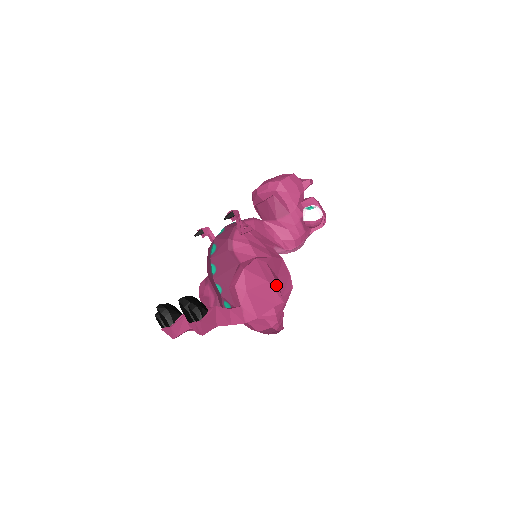
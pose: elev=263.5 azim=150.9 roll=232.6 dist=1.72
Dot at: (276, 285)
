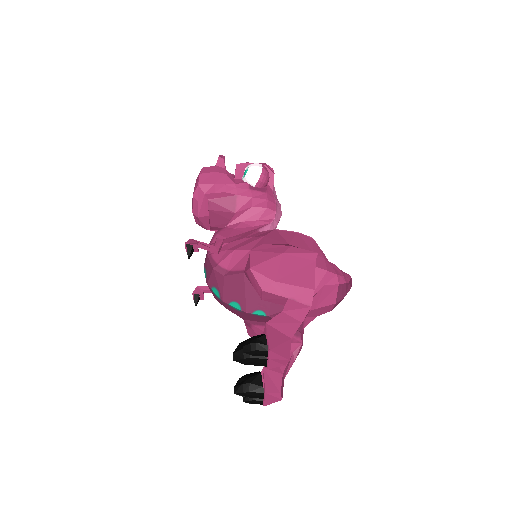
Dot at: (293, 248)
